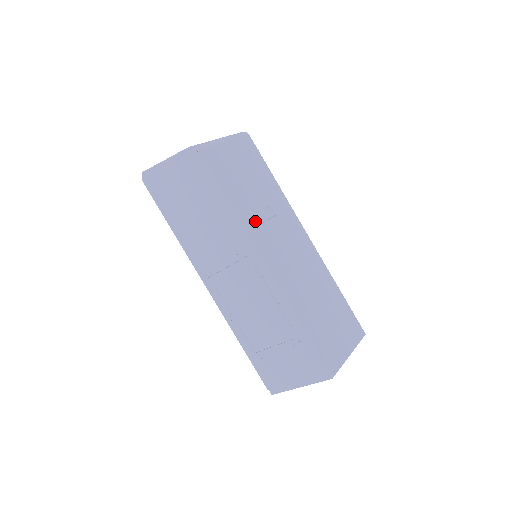
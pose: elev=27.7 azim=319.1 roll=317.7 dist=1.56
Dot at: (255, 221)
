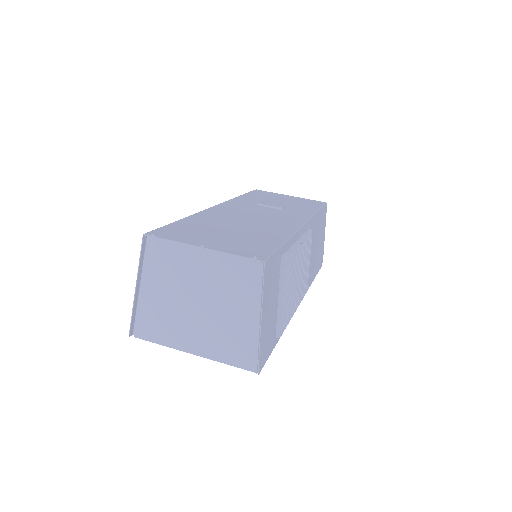
Dot at: (250, 203)
